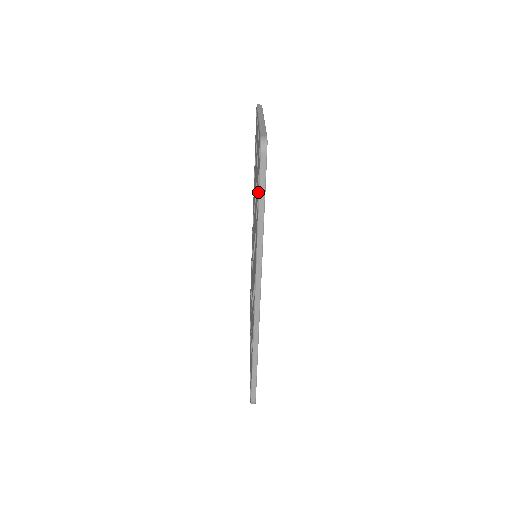
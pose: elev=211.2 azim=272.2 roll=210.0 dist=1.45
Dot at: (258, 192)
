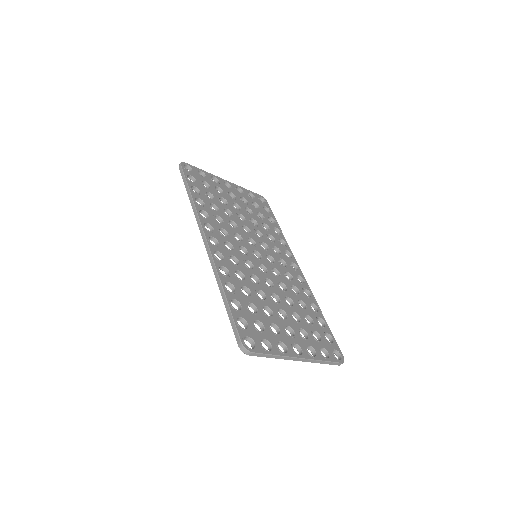
Dot at: occluded
